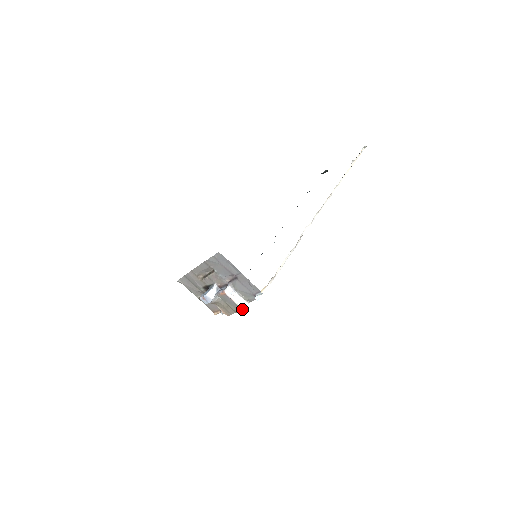
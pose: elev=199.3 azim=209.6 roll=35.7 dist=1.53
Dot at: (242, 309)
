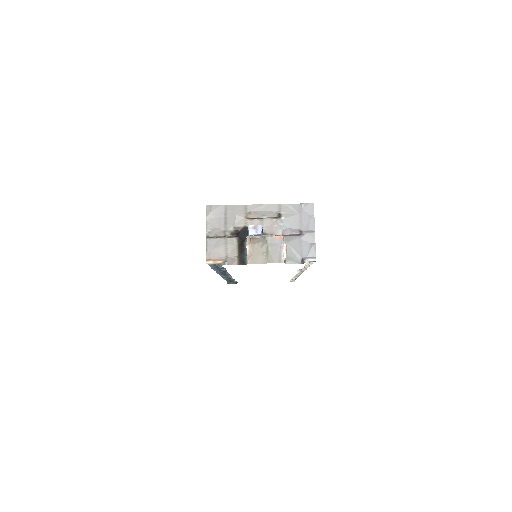
Dot at: (283, 261)
